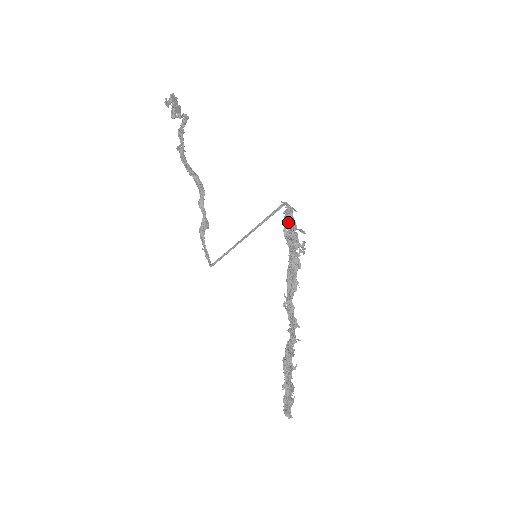
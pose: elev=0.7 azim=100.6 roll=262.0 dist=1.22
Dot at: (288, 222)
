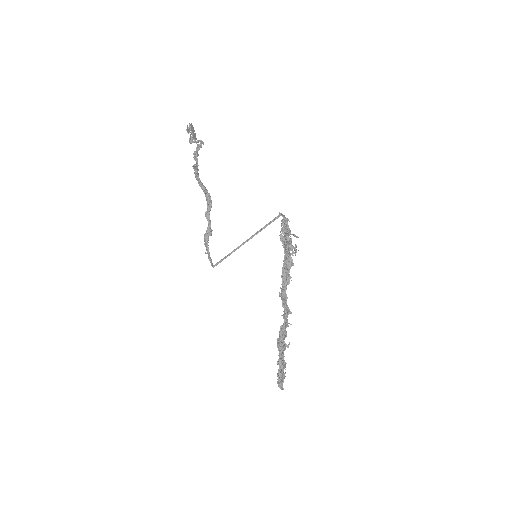
Dot at: (284, 228)
